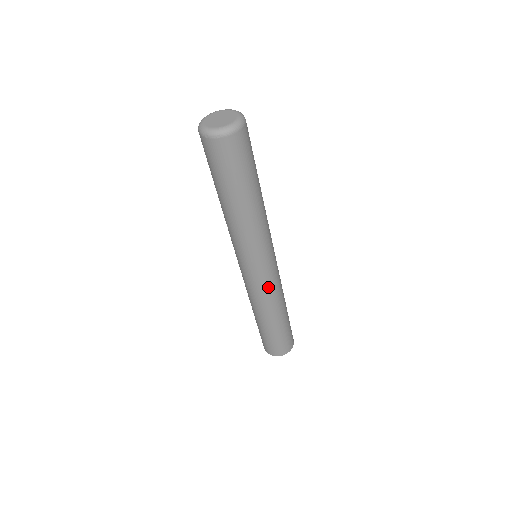
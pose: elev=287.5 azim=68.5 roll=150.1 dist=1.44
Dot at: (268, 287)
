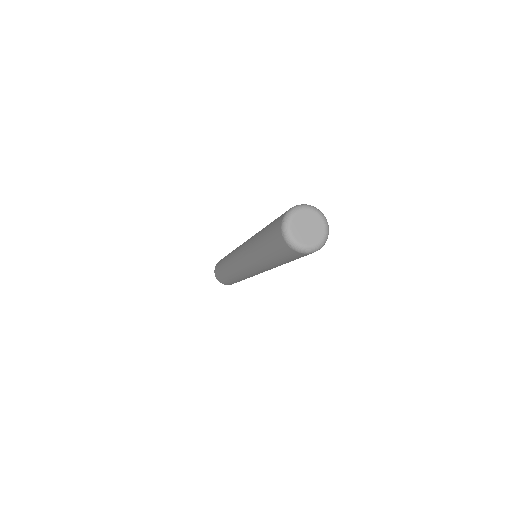
Dot at: (245, 275)
